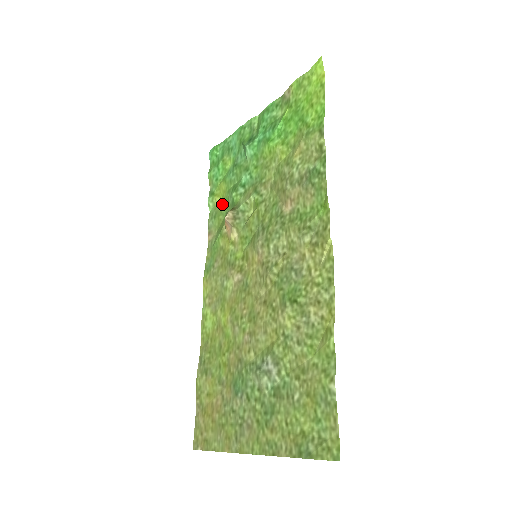
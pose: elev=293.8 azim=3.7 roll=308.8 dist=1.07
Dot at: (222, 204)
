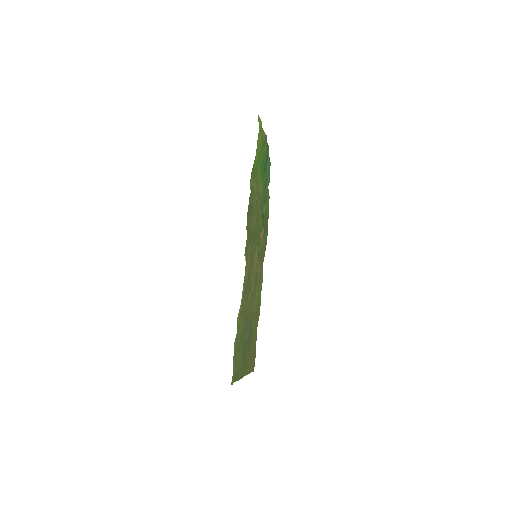
Dot at: (267, 212)
